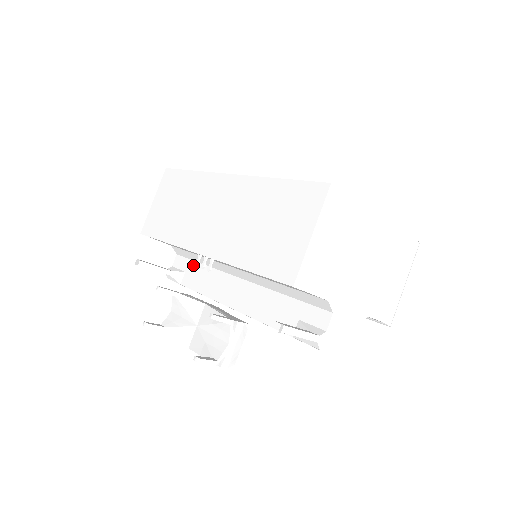
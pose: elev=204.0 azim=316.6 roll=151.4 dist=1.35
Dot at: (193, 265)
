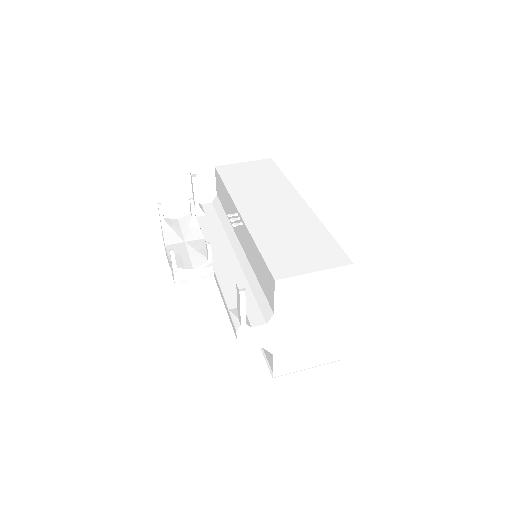
Dot at: (215, 218)
